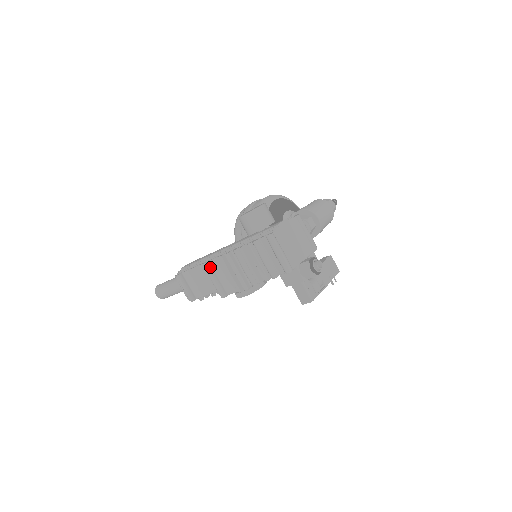
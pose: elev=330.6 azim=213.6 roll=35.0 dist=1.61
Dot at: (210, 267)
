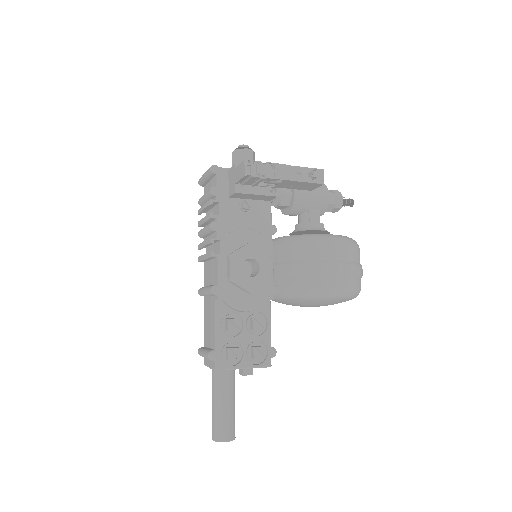
Dot at: occluded
